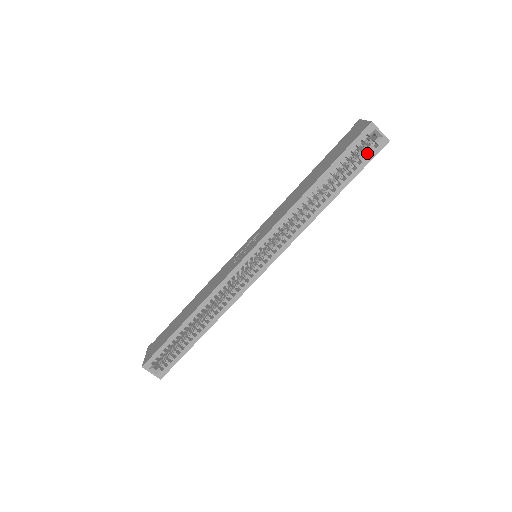
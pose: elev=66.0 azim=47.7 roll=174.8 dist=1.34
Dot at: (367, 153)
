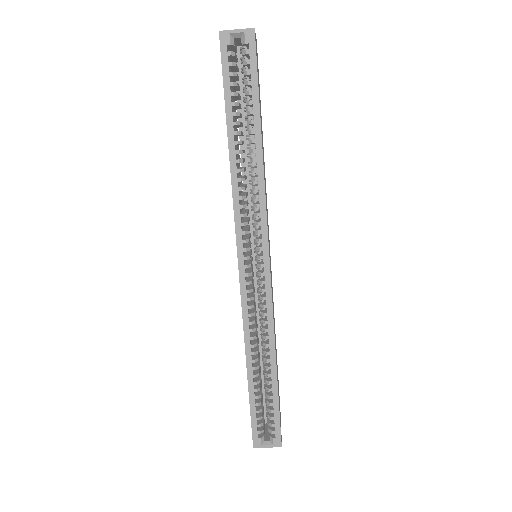
Dot at: (246, 62)
